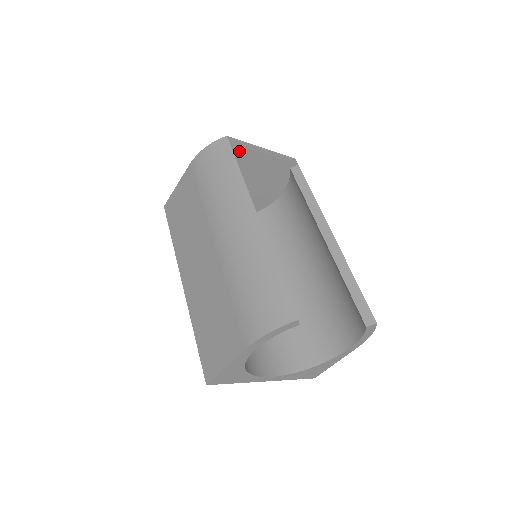
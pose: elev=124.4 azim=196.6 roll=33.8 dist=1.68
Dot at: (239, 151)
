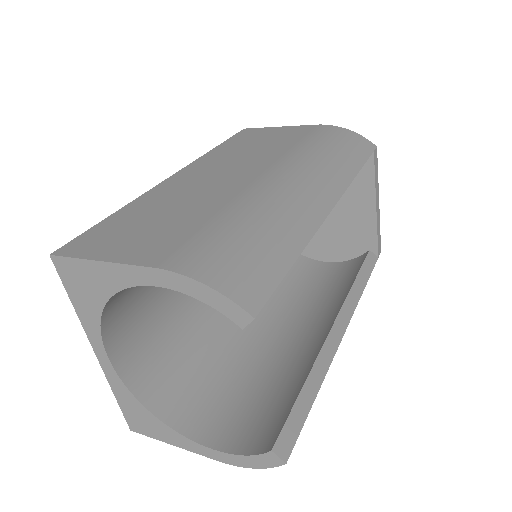
Dot at: (366, 171)
